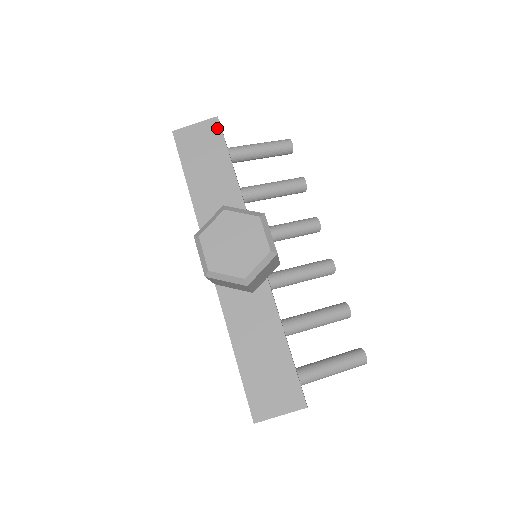
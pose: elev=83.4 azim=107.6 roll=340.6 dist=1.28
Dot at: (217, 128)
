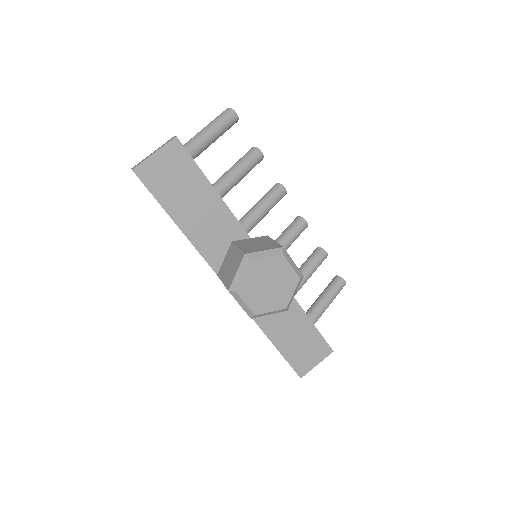
Dot at: (181, 151)
